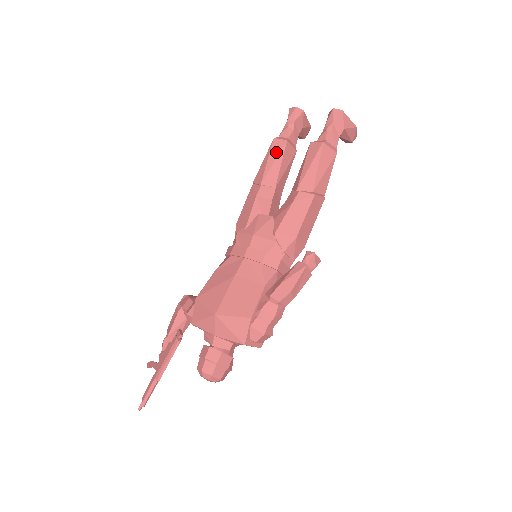
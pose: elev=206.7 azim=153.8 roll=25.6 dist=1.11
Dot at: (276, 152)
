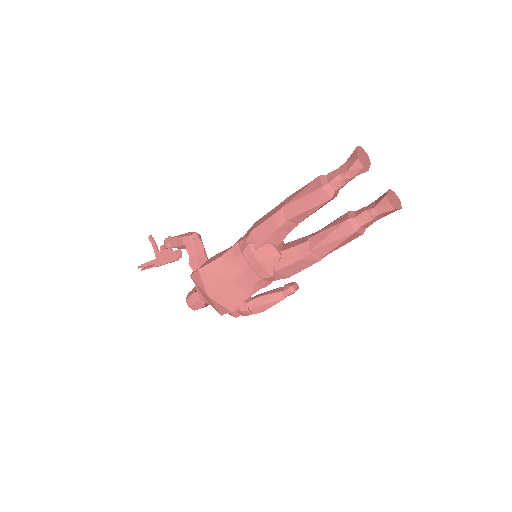
Dot at: (315, 203)
